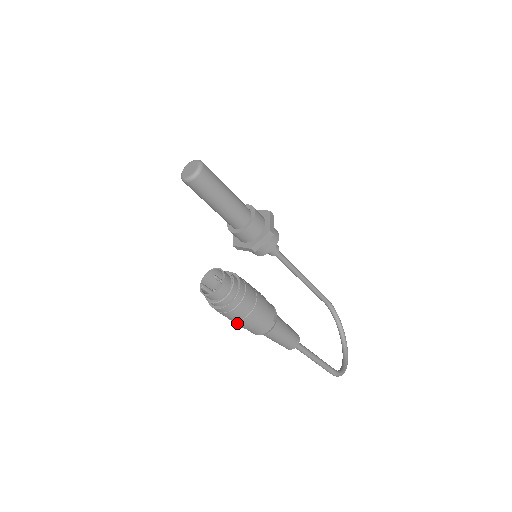
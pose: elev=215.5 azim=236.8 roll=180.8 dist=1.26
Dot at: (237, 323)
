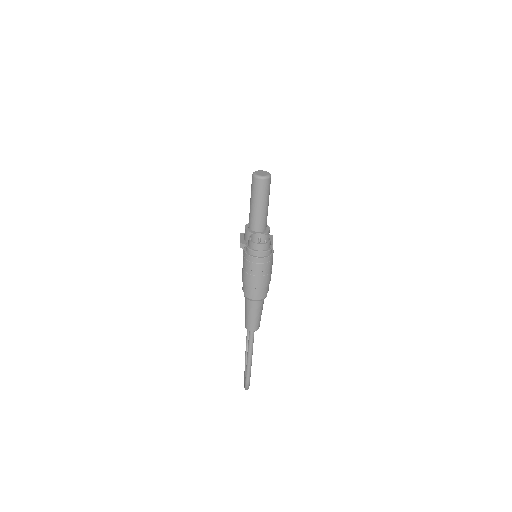
Dot at: (252, 278)
